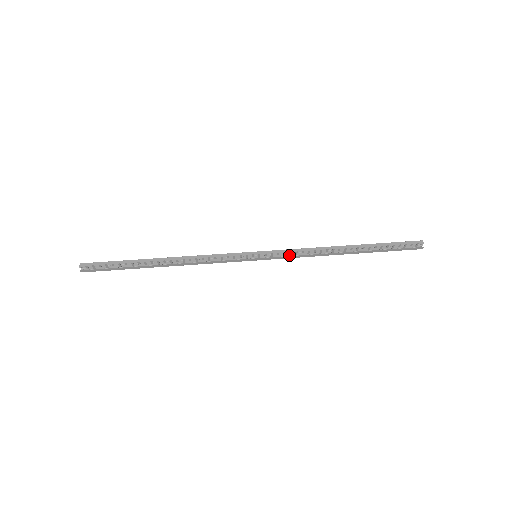
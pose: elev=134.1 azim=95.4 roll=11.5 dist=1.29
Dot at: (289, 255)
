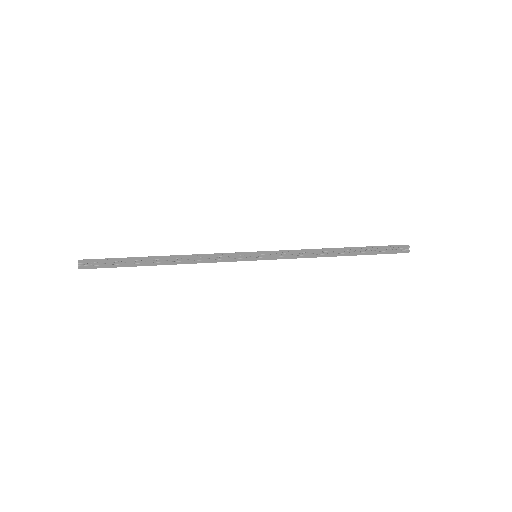
Dot at: (288, 255)
